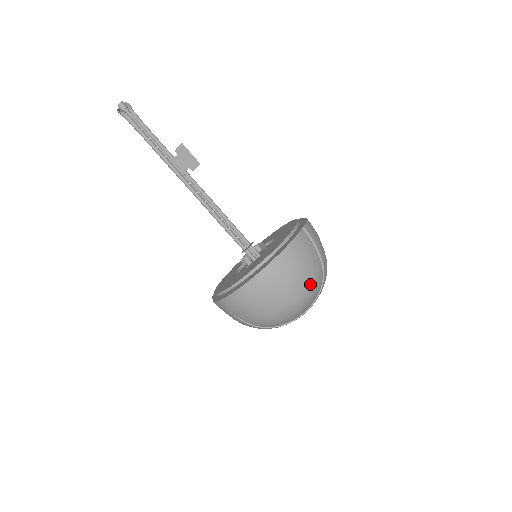
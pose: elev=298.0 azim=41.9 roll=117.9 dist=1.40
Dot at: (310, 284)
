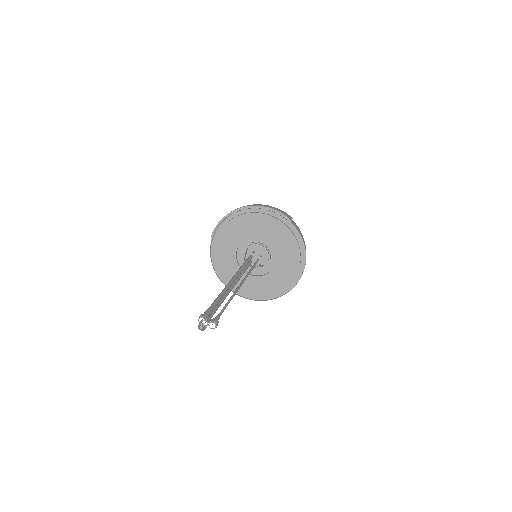
Dot at: occluded
